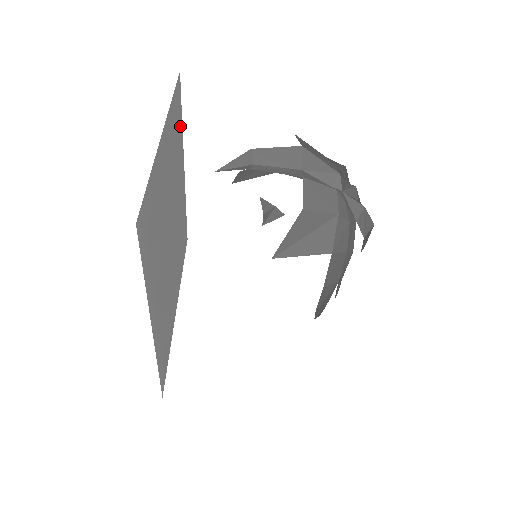
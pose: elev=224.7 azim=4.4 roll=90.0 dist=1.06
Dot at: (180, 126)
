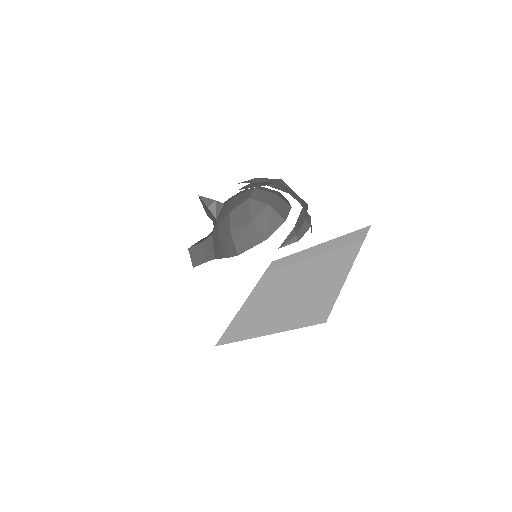
Dot at: occluded
